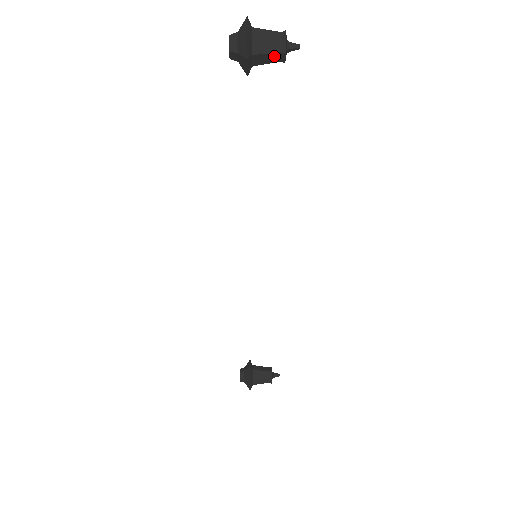
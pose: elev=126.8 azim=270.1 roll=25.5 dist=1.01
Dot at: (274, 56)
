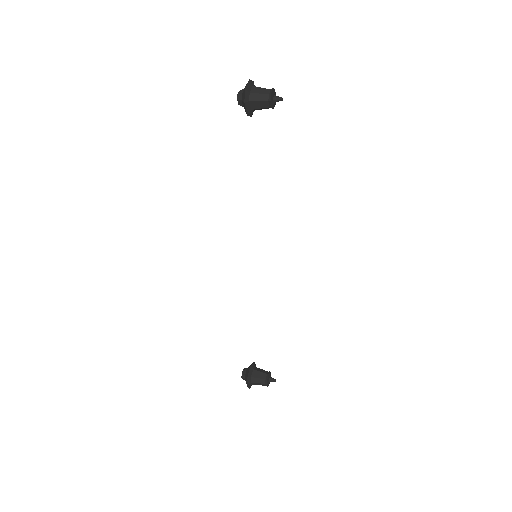
Dot at: (264, 103)
